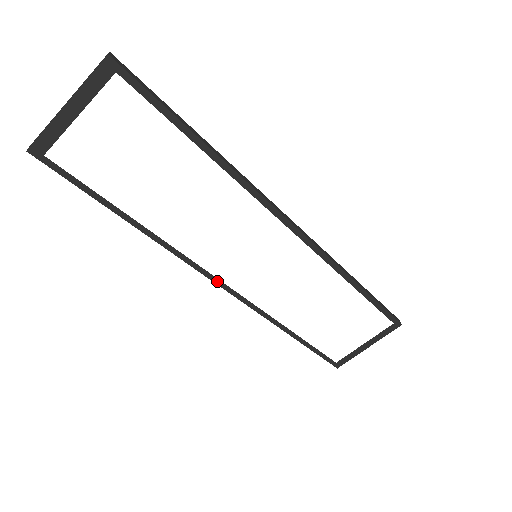
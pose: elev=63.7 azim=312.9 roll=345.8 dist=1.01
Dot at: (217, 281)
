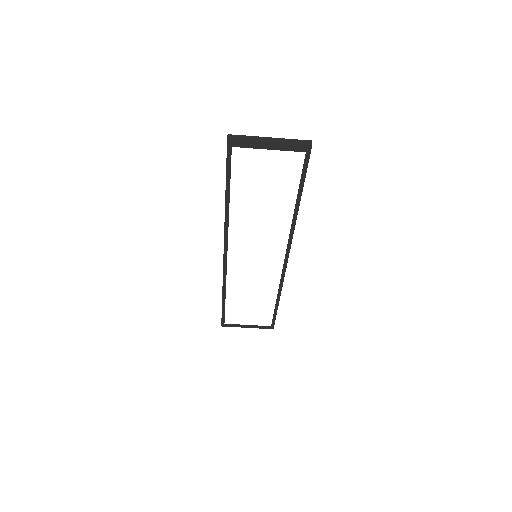
Dot at: (226, 252)
